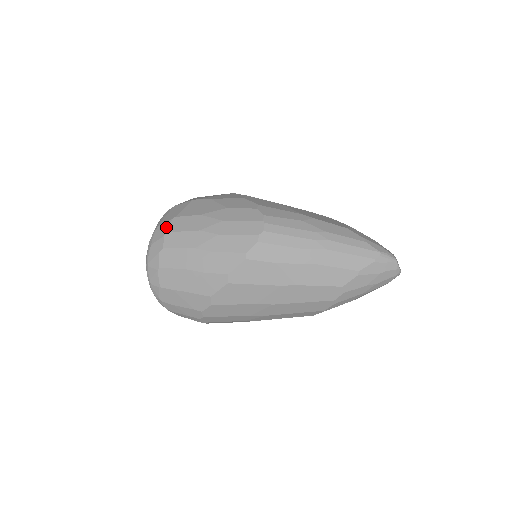
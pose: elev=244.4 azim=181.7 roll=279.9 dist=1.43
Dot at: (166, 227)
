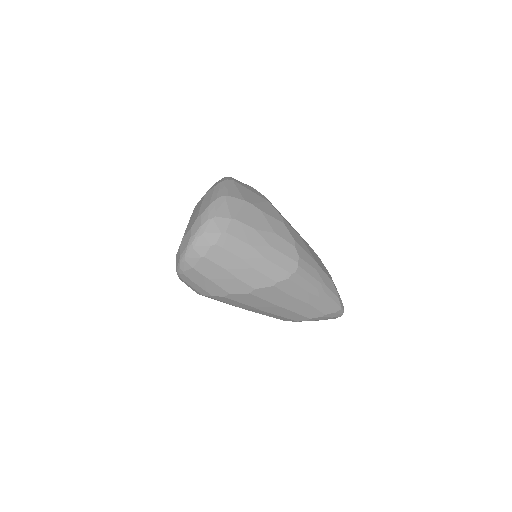
Dot at: (224, 225)
